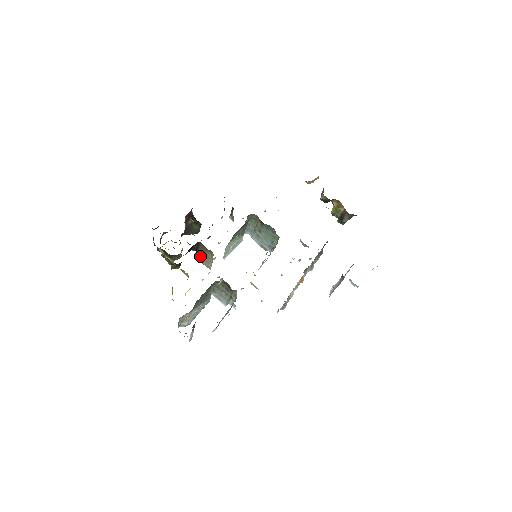
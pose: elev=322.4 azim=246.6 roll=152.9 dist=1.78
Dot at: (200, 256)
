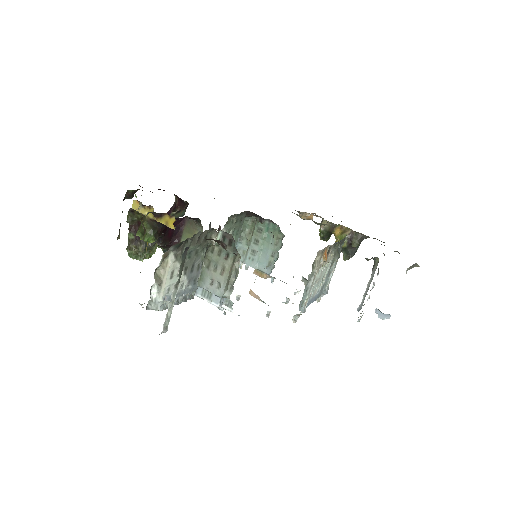
Dot at: occluded
